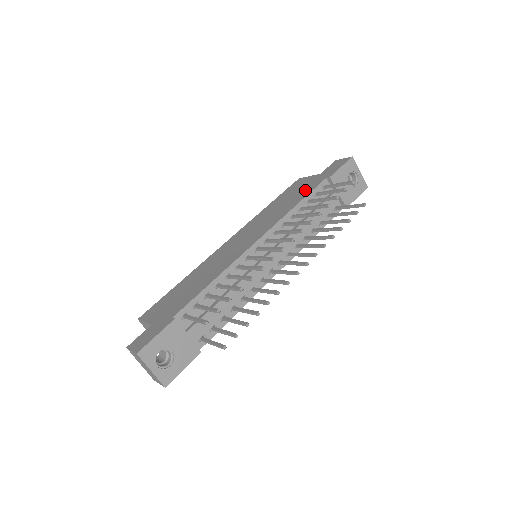
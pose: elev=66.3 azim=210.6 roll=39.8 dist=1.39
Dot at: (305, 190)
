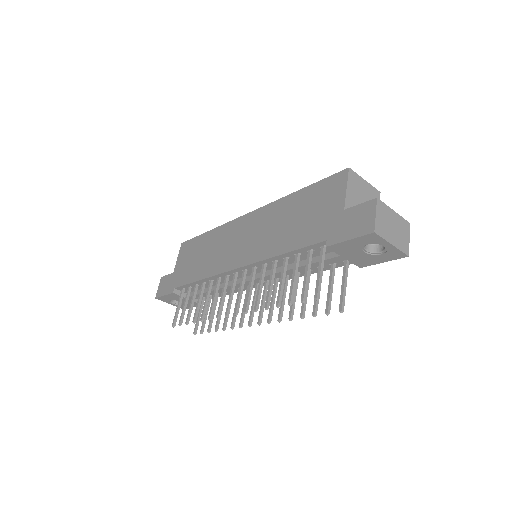
Dot at: (307, 231)
